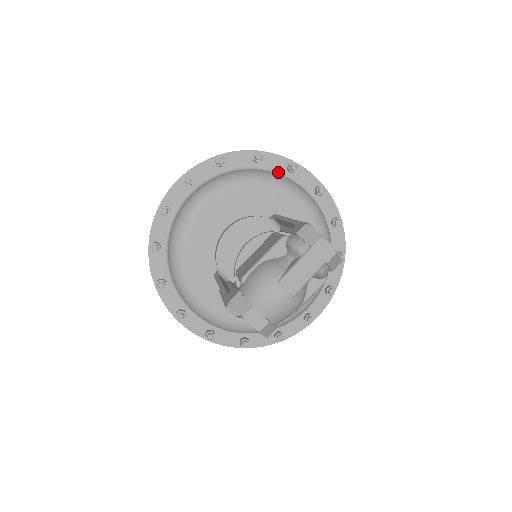
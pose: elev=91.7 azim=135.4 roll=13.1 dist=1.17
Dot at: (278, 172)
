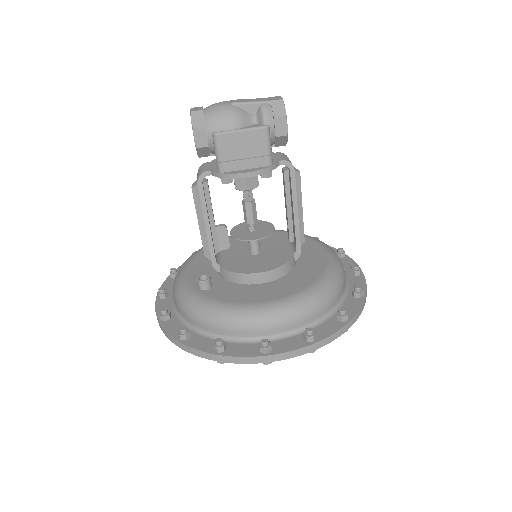
Dot at: occluded
